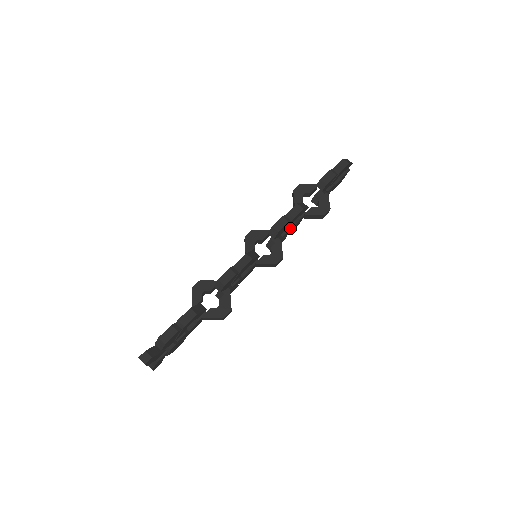
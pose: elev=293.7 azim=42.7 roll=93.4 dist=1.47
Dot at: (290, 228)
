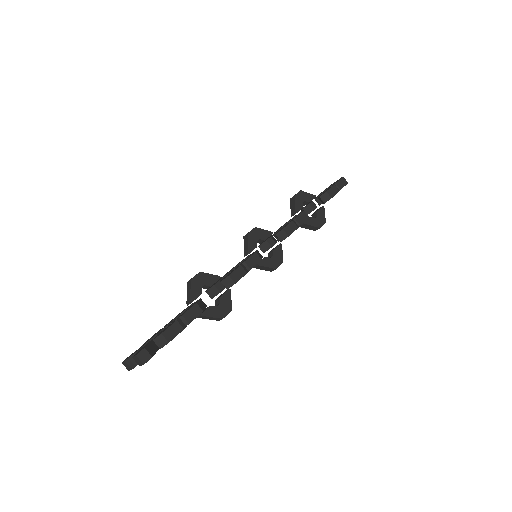
Dot at: occluded
